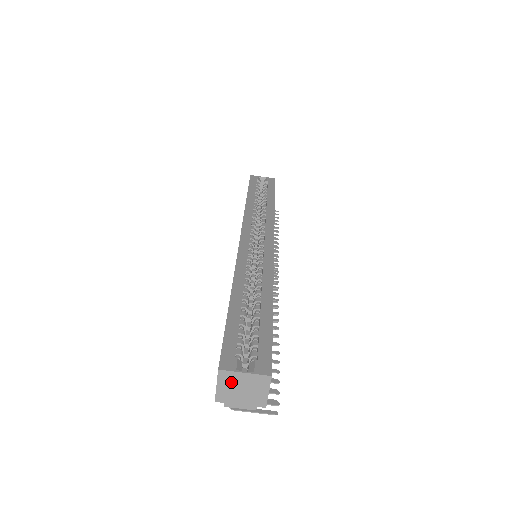
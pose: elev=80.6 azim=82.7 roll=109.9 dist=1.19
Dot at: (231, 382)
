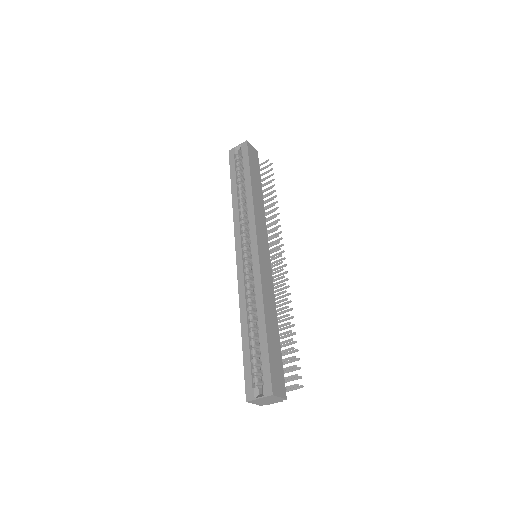
Dot at: (258, 401)
